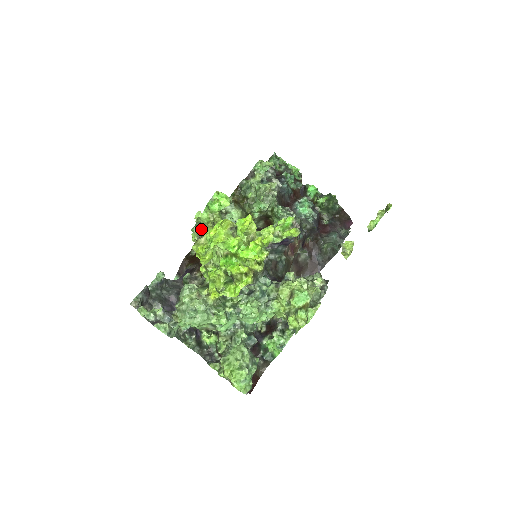
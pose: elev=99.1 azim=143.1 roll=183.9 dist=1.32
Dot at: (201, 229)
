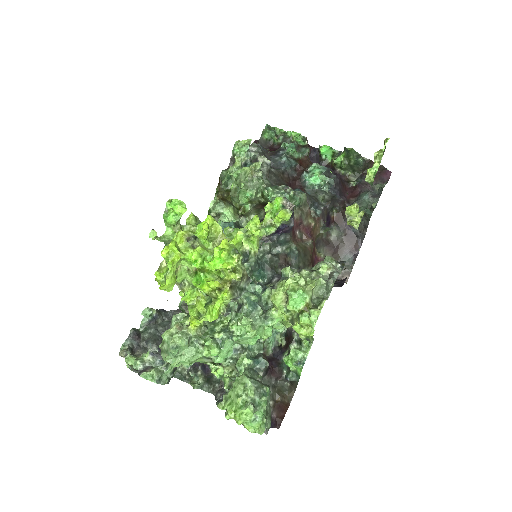
Dot at: occluded
